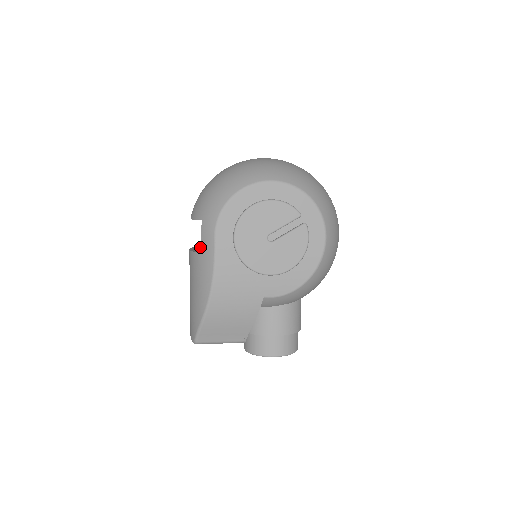
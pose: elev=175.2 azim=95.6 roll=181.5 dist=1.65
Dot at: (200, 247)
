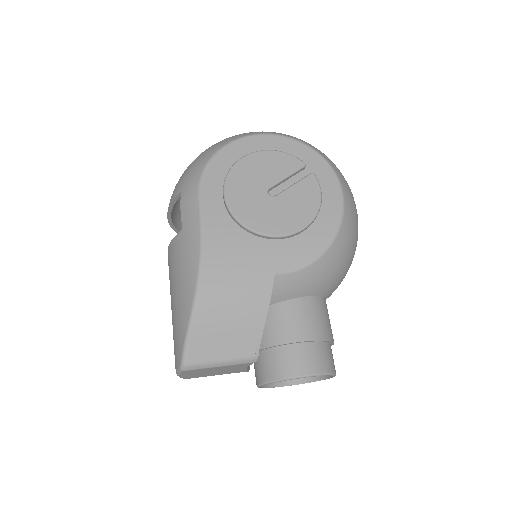
Dot at: occluded
